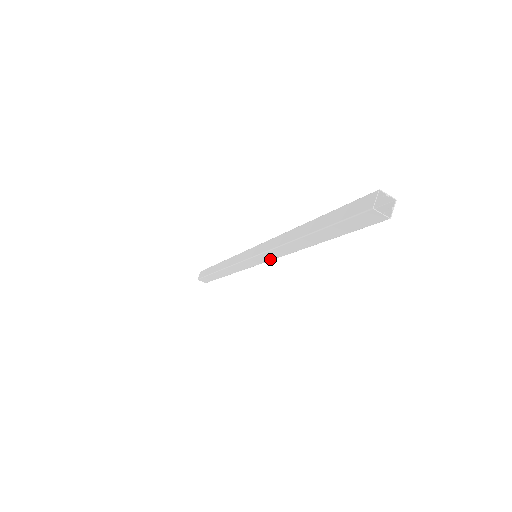
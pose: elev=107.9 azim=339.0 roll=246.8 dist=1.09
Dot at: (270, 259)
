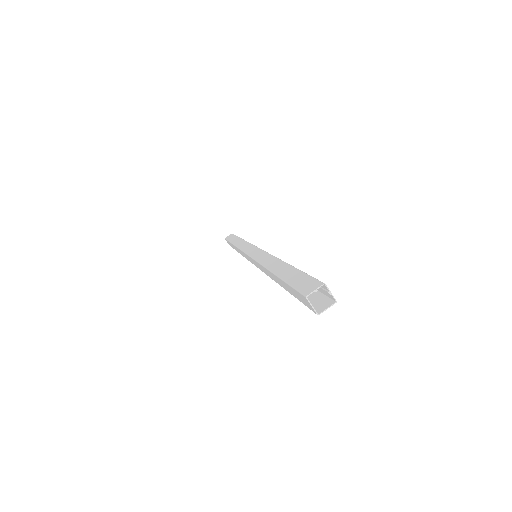
Dot at: occluded
